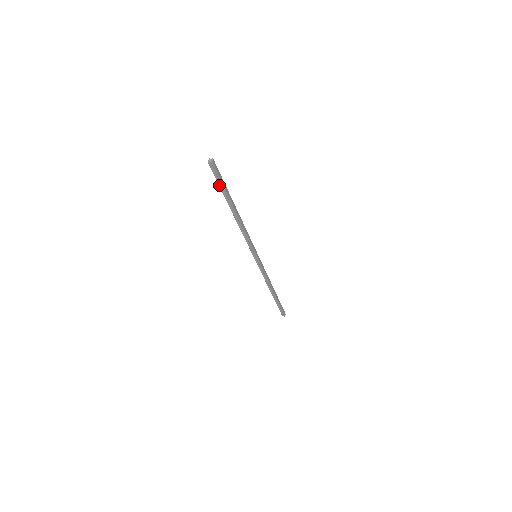
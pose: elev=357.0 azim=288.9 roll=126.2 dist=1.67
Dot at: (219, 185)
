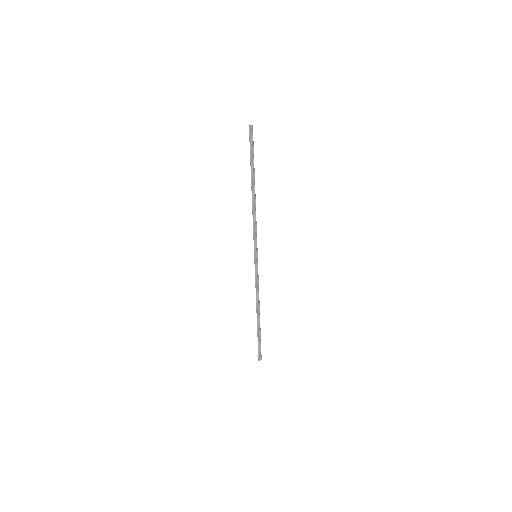
Dot at: (250, 154)
